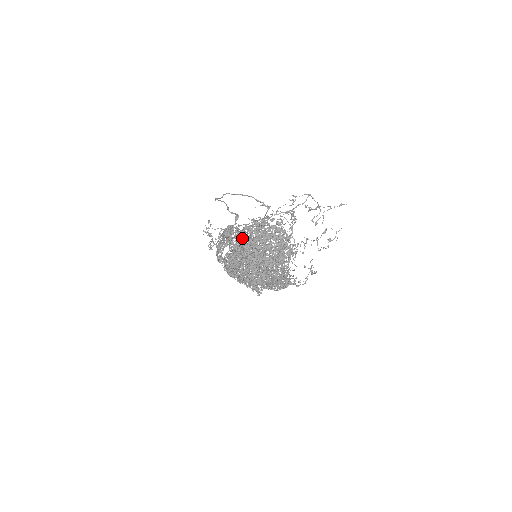
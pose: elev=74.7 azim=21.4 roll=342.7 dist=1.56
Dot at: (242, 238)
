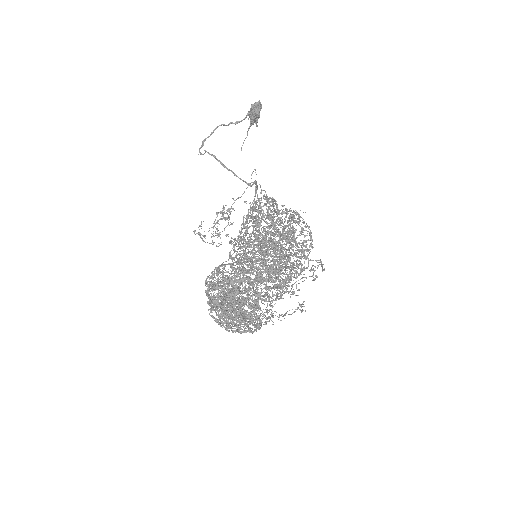
Dot at: (227, 264)
